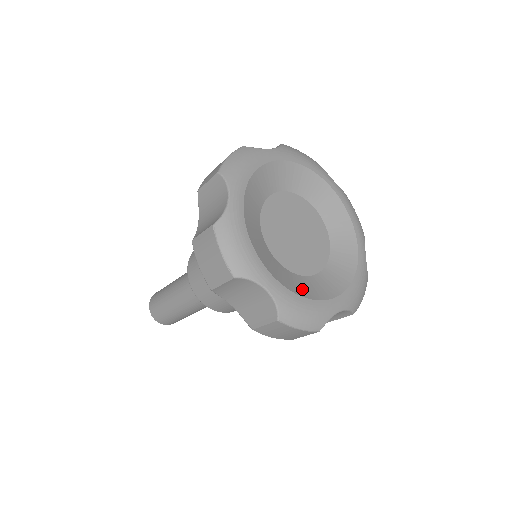
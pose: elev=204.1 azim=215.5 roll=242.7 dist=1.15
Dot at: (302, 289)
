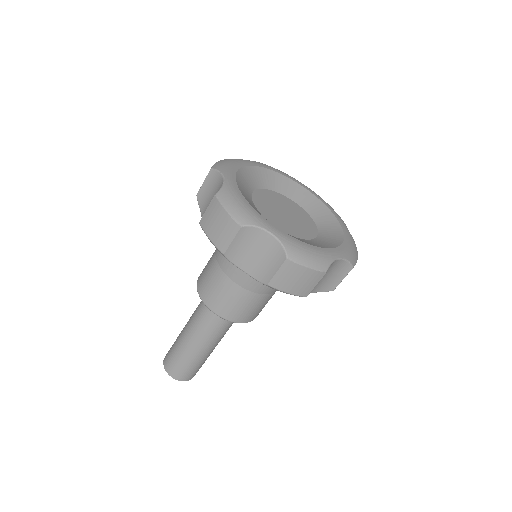
Dot at: (301, 240)
